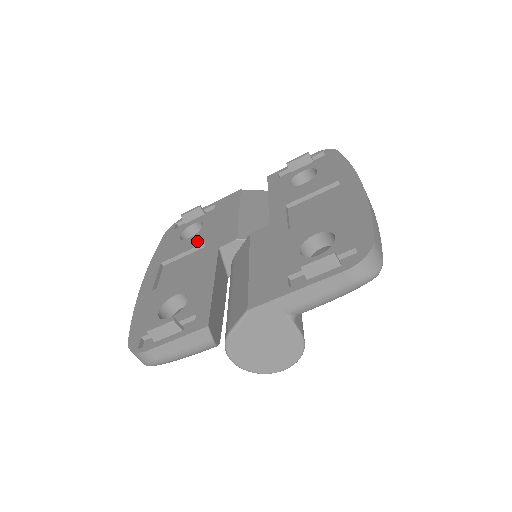
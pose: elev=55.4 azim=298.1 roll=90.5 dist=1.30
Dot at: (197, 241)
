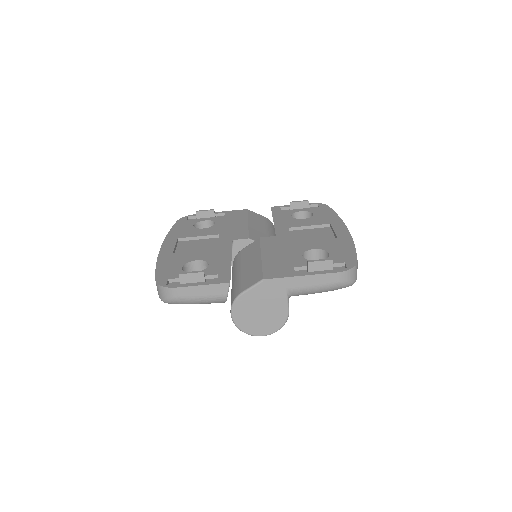
Dot at: (211, 232)
